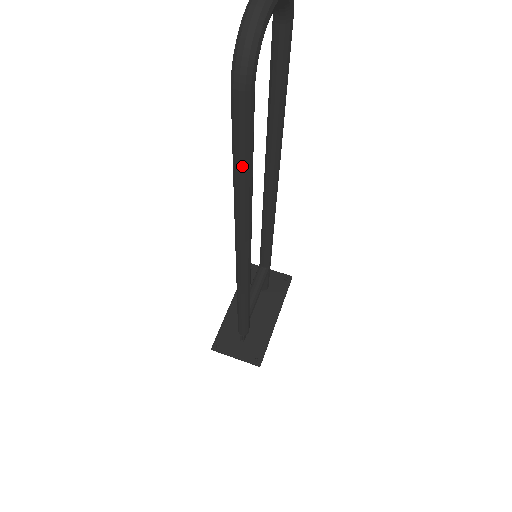
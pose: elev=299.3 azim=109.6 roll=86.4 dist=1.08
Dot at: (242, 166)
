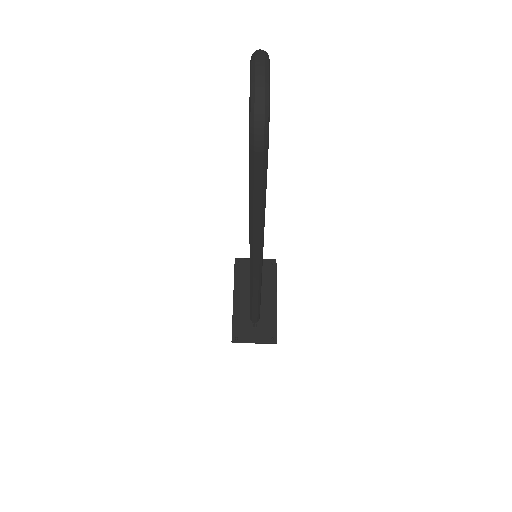
Dot at: (260, 201)
